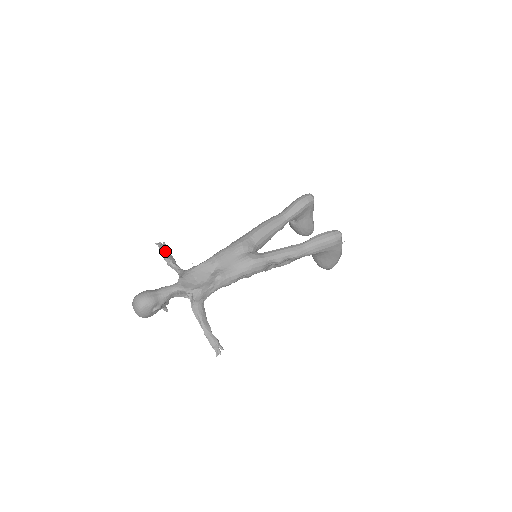
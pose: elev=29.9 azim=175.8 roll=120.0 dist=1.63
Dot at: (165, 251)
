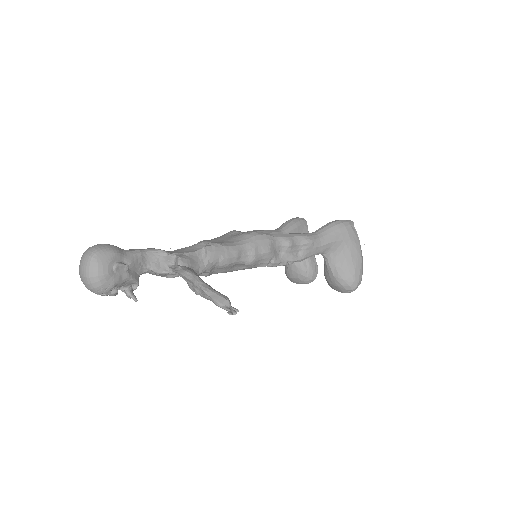
Dot at: occluded
